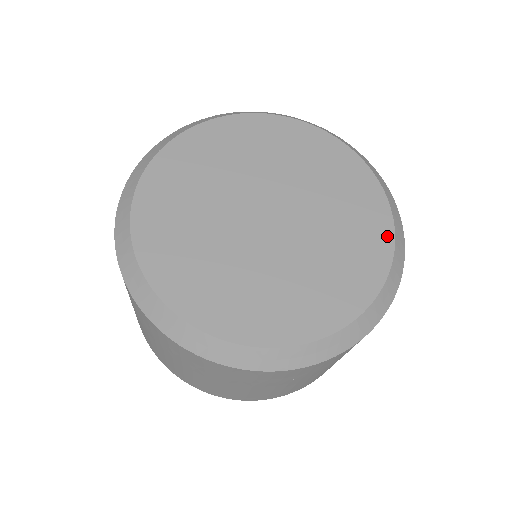
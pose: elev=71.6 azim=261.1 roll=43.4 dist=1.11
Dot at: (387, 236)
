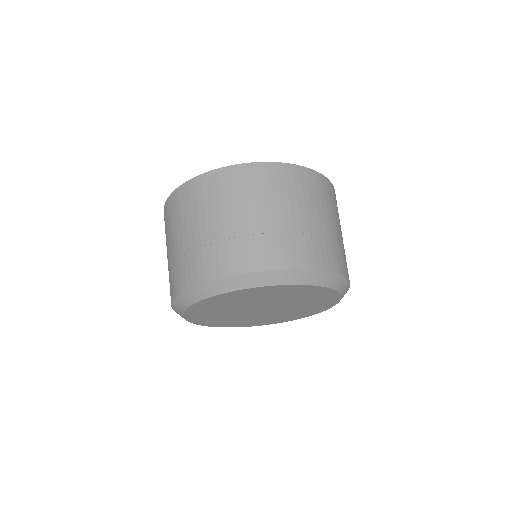
Dot at: (323, 289)
